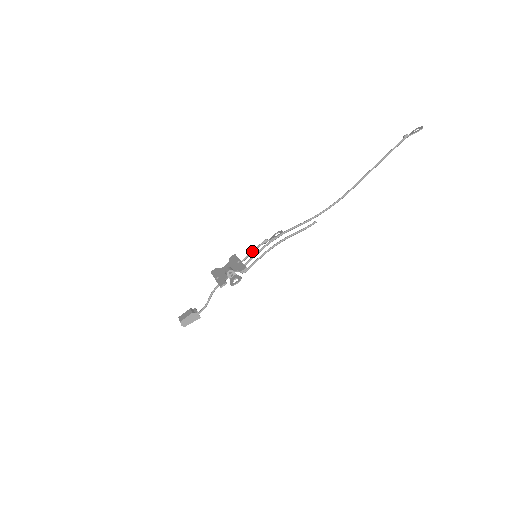
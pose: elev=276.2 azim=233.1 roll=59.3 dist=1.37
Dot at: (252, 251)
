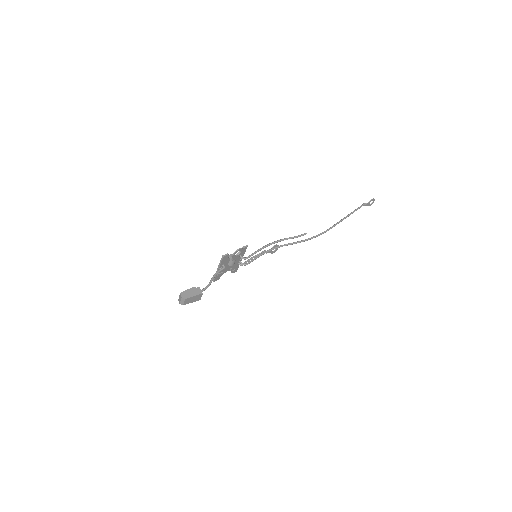
Dot at: (252, 257)
